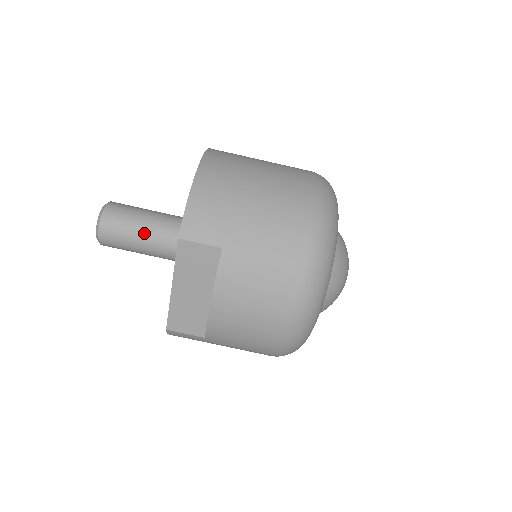
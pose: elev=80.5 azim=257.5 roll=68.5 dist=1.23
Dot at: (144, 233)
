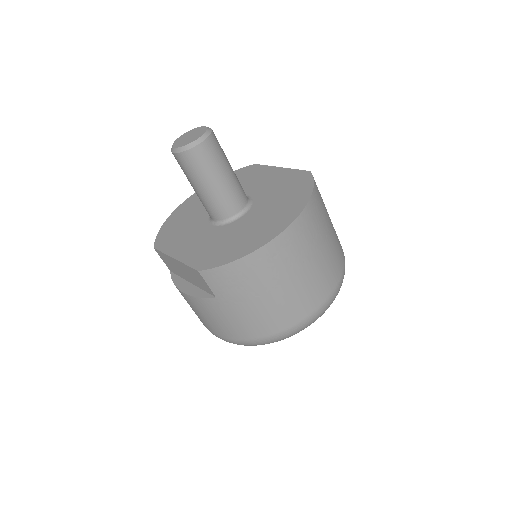
Dot at: (203, 190)
